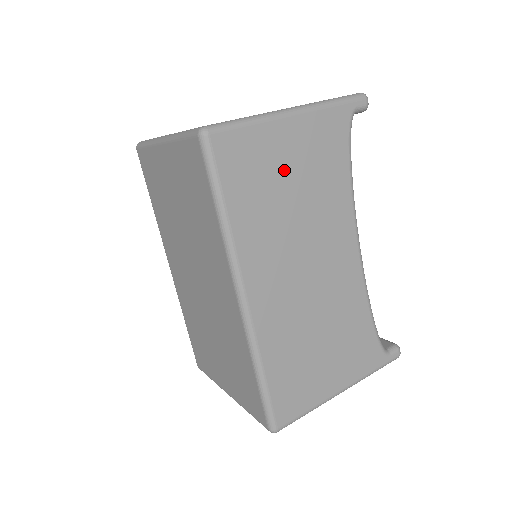
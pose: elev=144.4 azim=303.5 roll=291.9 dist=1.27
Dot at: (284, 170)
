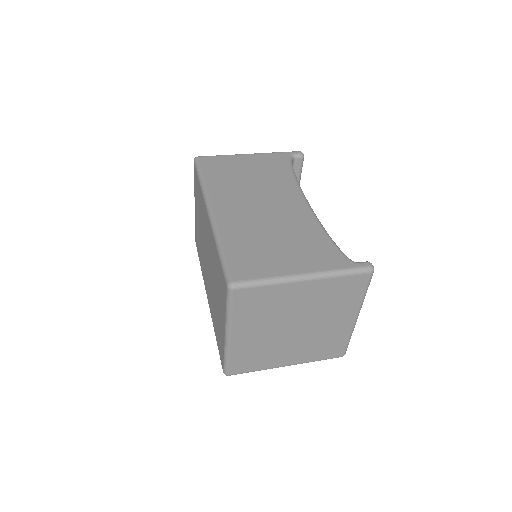
Dot at: (243, 169)
